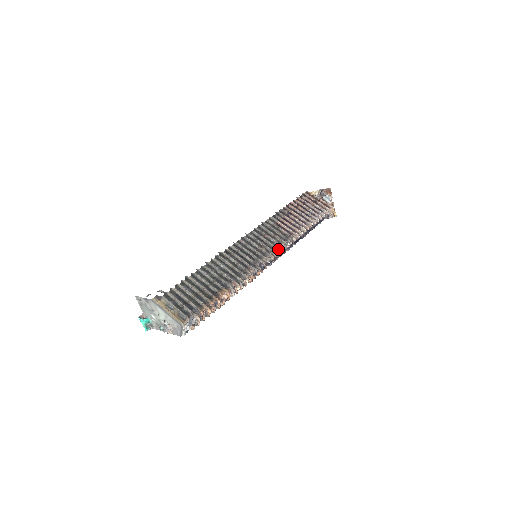
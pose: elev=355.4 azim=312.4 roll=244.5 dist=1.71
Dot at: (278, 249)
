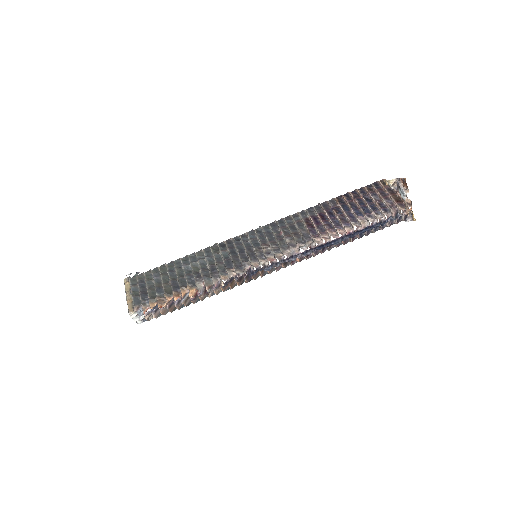
Dot at: (282, 253)
